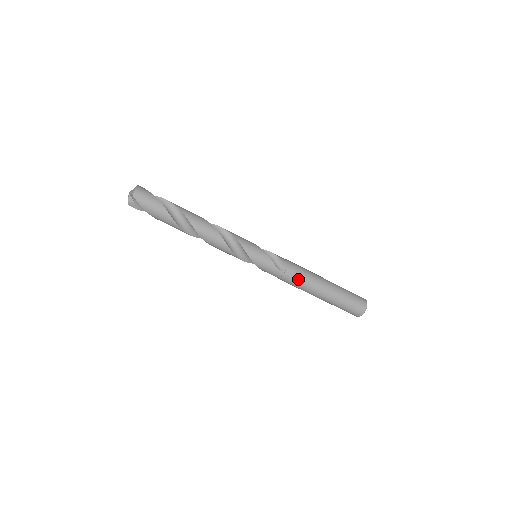
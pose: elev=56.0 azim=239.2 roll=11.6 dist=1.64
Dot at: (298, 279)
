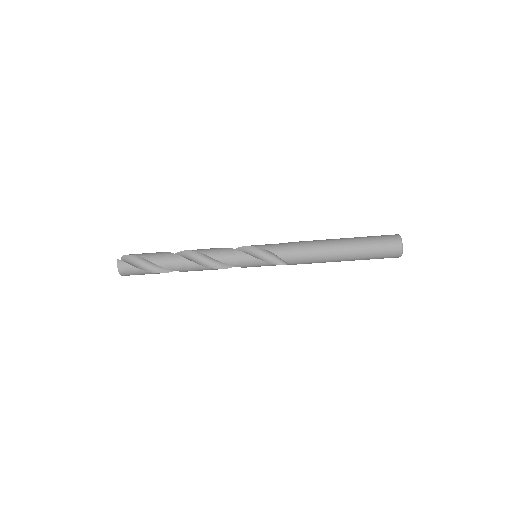
Dot at: (307, 263)
